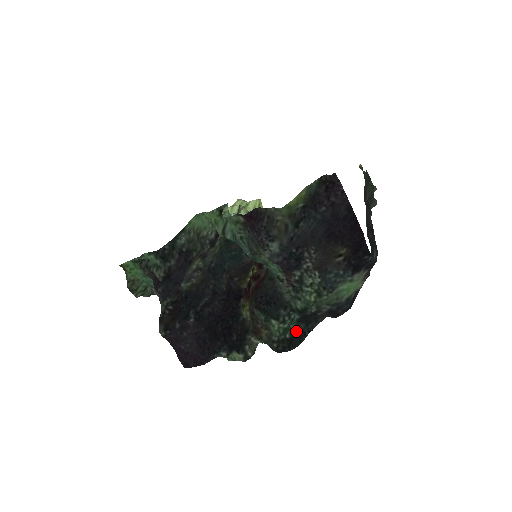
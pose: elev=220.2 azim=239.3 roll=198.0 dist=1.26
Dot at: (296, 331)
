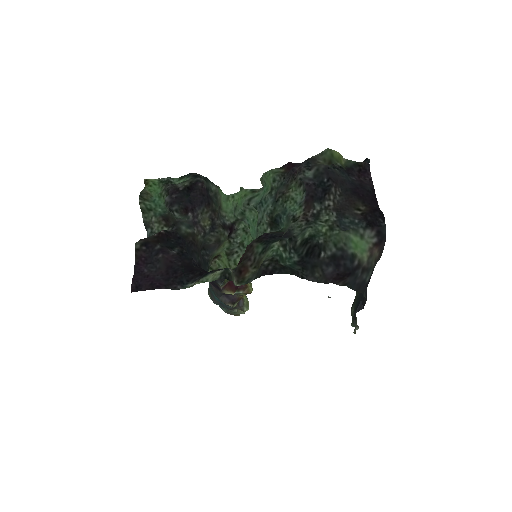
Dot at: (291, 267)
